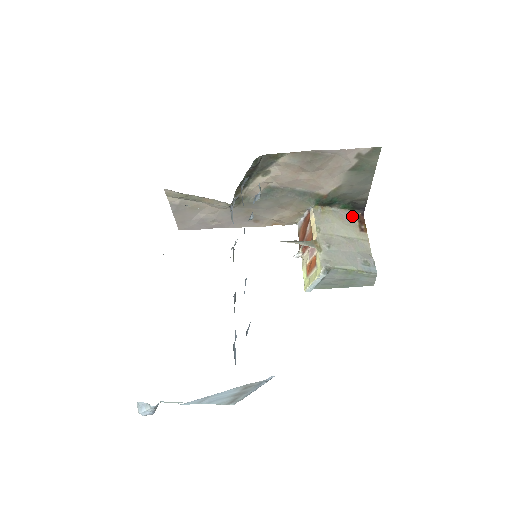
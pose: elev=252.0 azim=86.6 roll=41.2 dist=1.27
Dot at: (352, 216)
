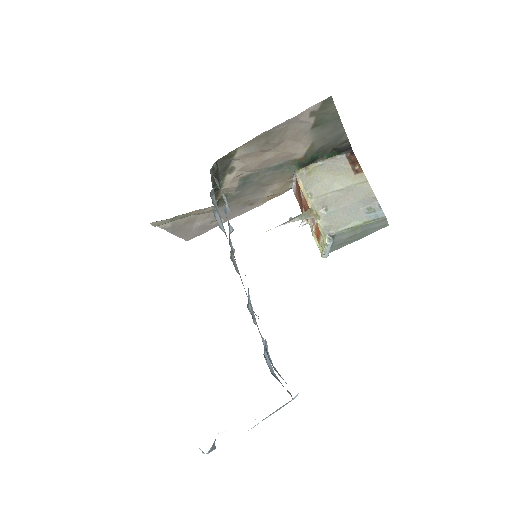
Dot at: (341, 161)
